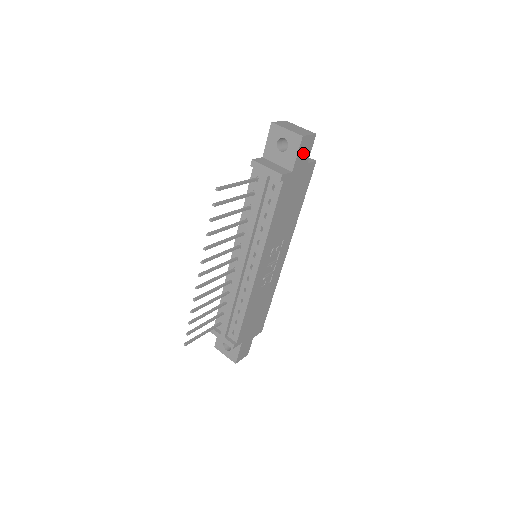
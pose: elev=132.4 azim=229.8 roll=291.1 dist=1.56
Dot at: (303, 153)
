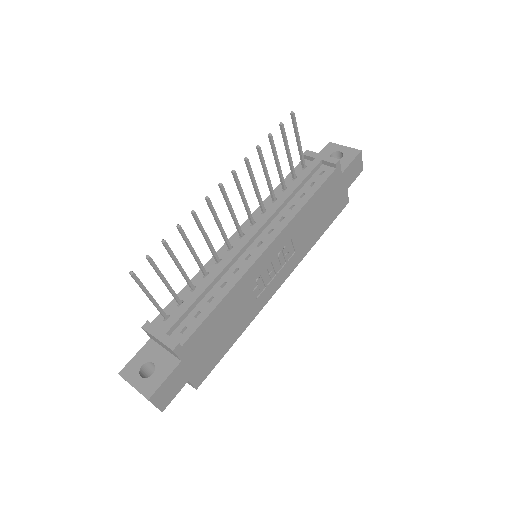
Dot at: (352, 170)
